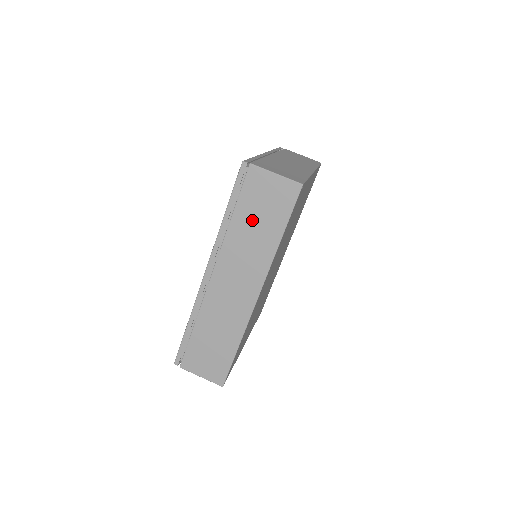
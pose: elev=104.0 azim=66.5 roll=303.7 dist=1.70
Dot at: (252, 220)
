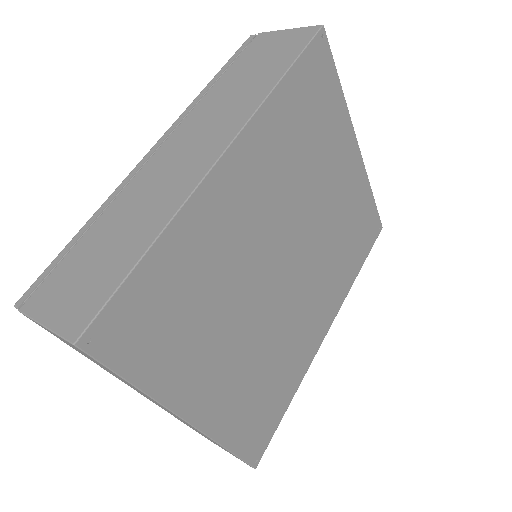
Dot at: (244, 75)
